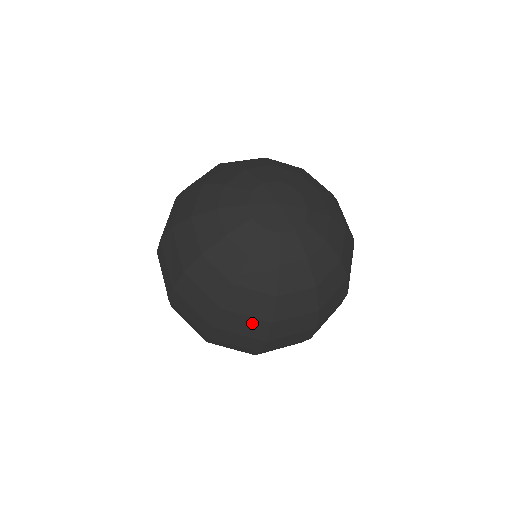
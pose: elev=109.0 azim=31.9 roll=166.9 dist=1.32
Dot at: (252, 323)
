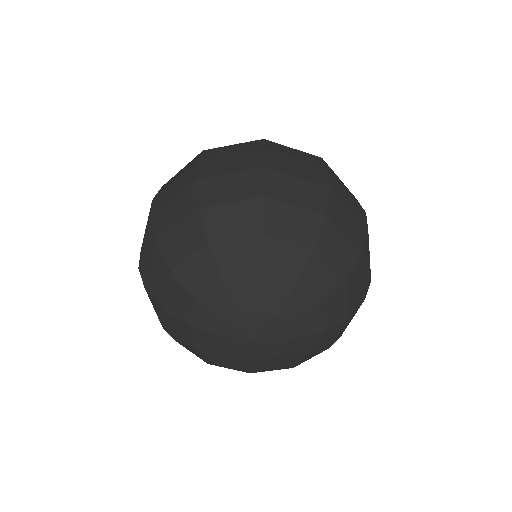
Dot at: occluded
